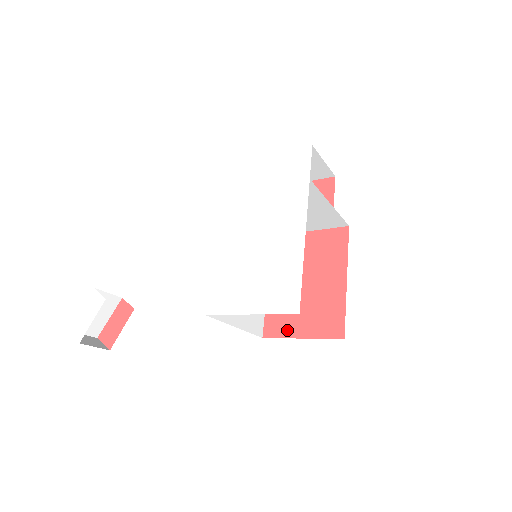
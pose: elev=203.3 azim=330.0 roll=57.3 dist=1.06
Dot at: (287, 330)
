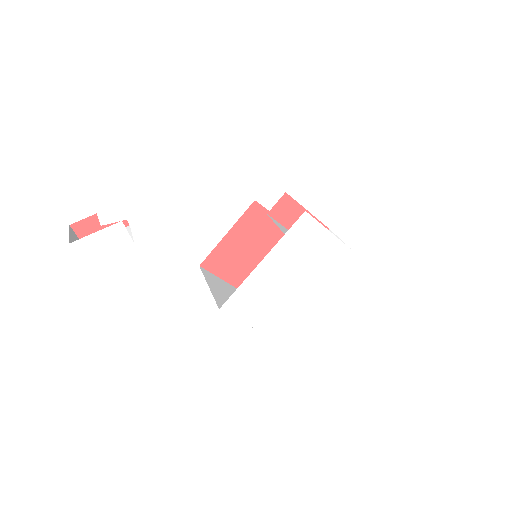
Dot at: (219, 271)
